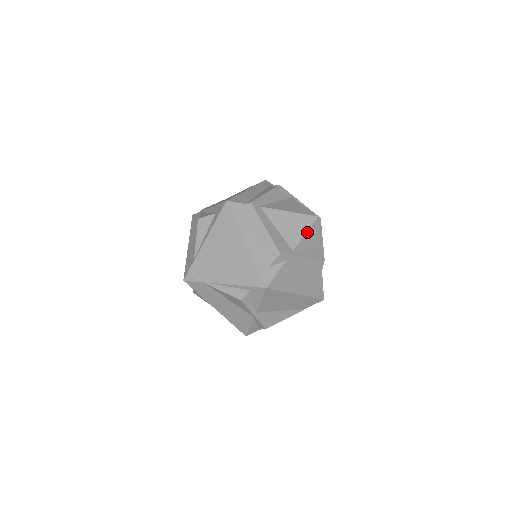
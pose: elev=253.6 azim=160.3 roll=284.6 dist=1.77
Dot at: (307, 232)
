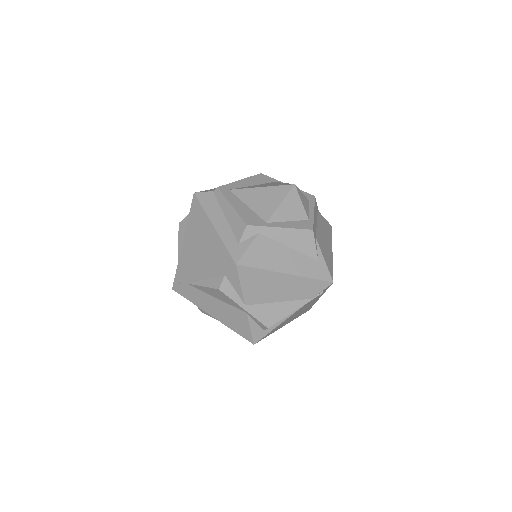
Dot at: (283, 202)
